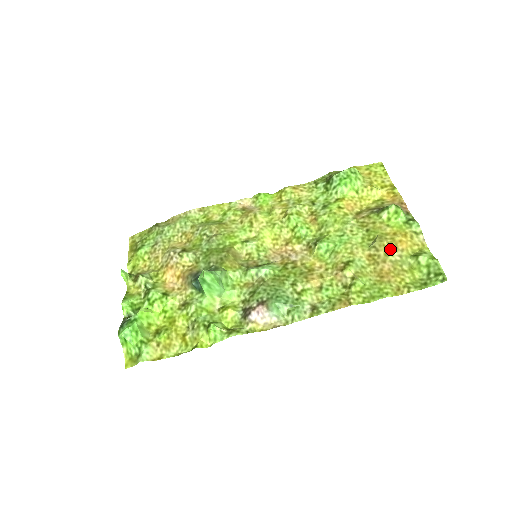
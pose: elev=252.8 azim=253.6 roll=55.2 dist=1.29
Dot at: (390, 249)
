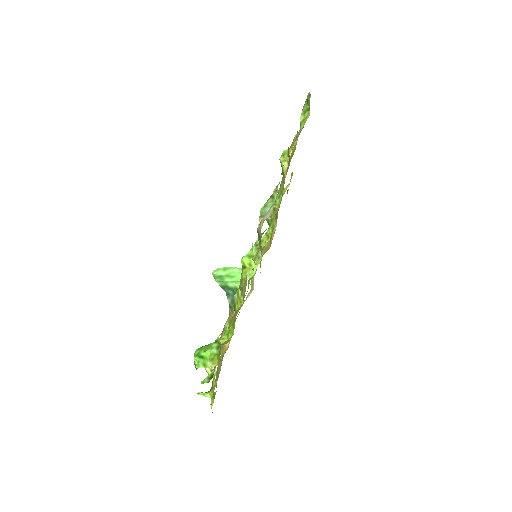
Dot at: (291, 146)
